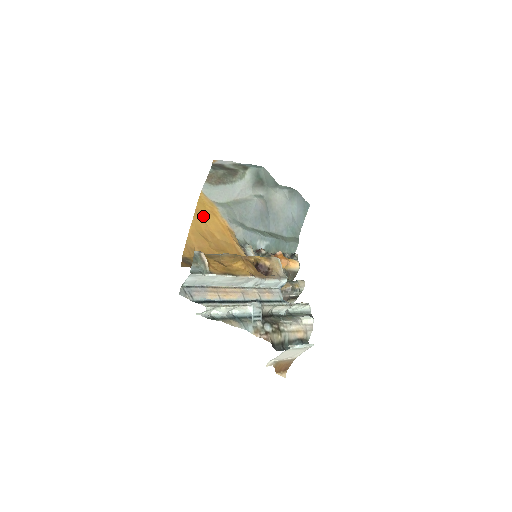
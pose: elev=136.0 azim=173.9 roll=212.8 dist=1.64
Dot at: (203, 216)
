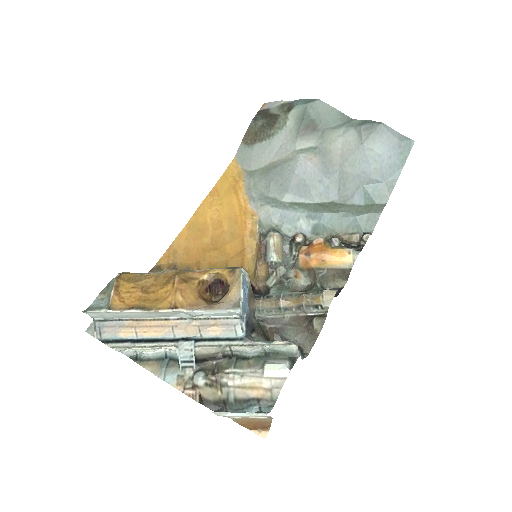
Dot at: (218, 197)
